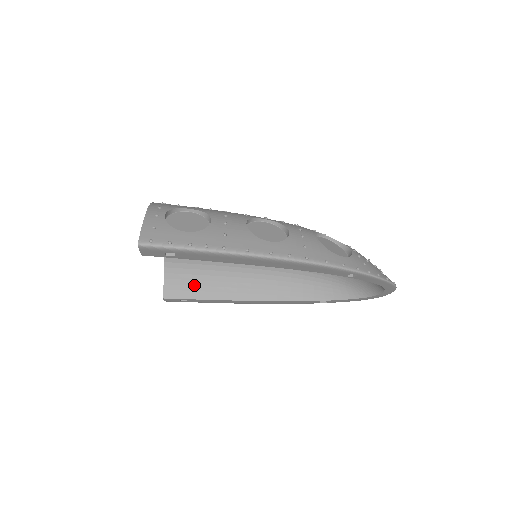
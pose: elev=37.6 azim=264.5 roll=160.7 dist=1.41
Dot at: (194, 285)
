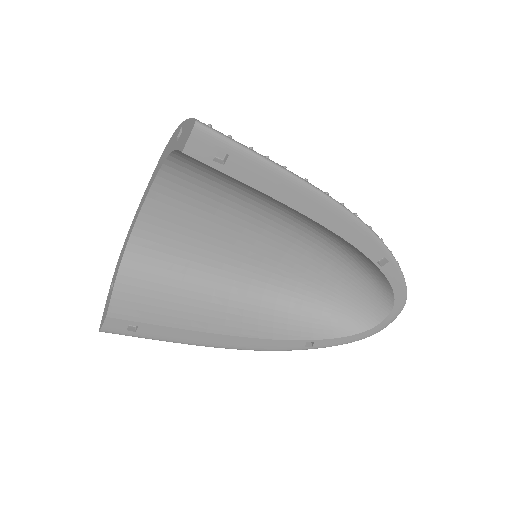
Dot at: (153, 305)
